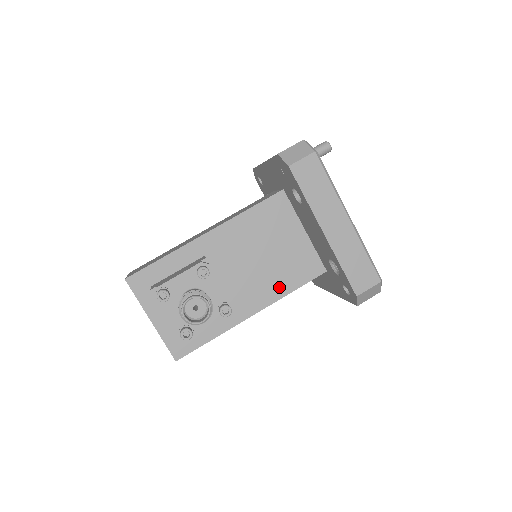
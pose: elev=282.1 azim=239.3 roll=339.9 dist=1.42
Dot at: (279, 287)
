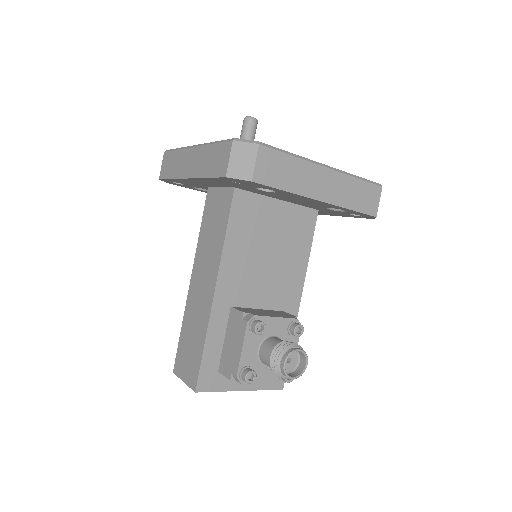
Dot at: (299, 261)
